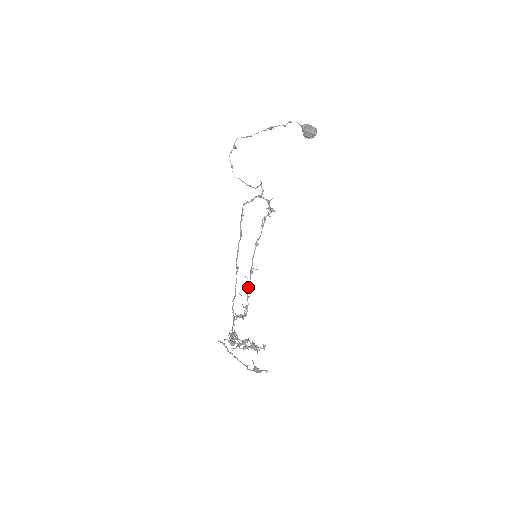
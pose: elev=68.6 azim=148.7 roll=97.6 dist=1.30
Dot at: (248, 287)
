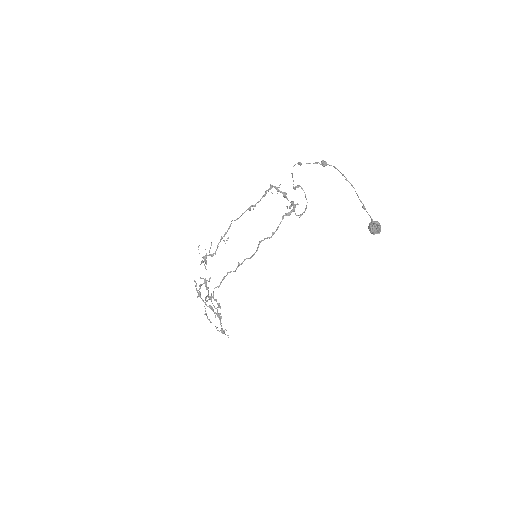
Dot at: occluded
